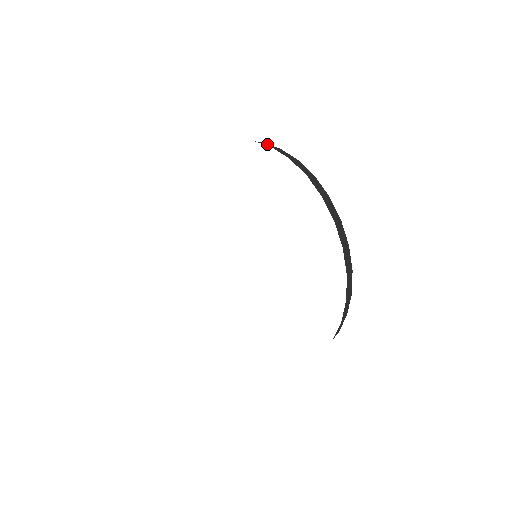
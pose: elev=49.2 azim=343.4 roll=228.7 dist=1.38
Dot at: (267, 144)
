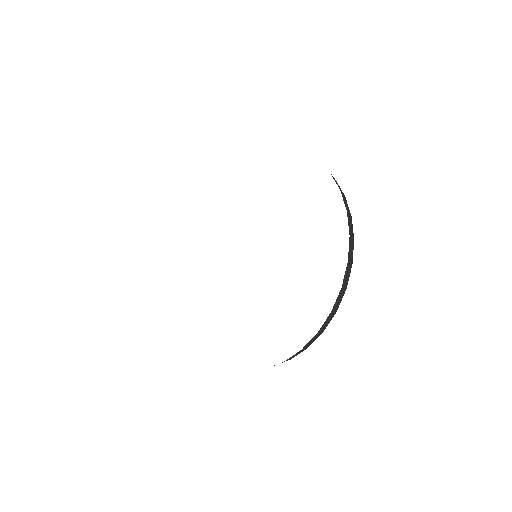
Dot at: (346, 201)
